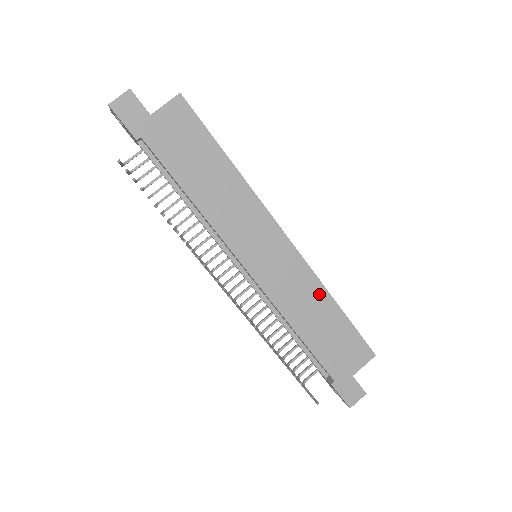
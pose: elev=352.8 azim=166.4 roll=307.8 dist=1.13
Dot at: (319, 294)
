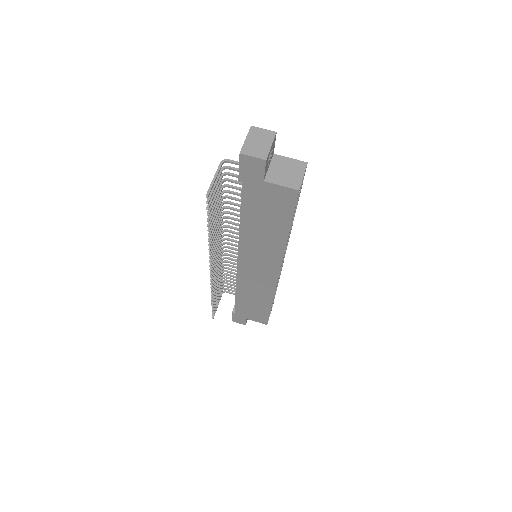
Dot at: (267, 297)
